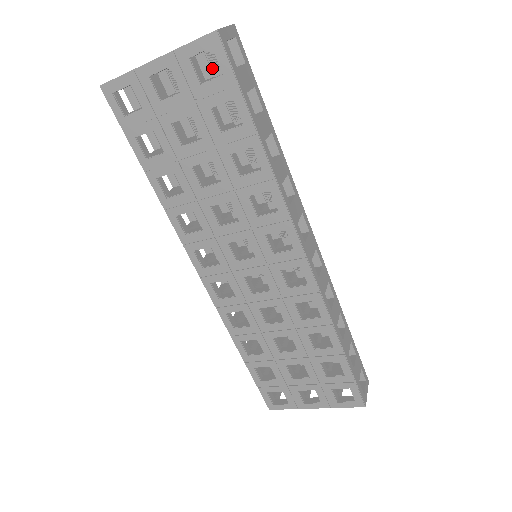
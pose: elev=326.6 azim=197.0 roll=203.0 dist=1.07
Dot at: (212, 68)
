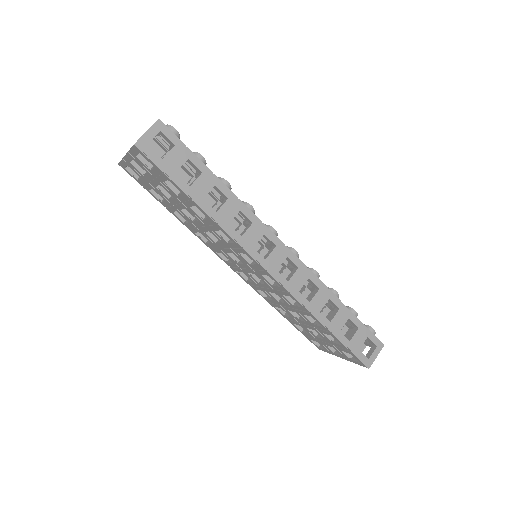
Dot at: (164, 146)
